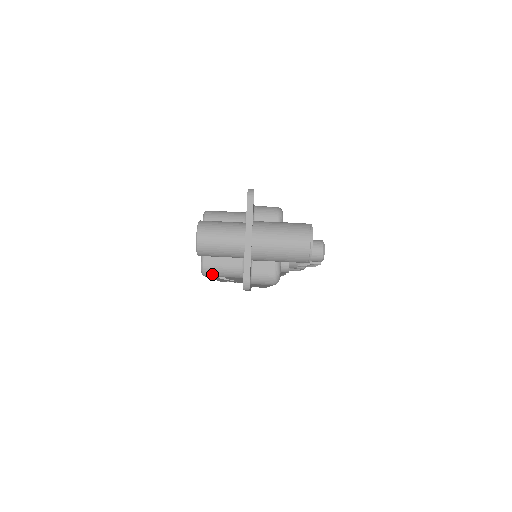
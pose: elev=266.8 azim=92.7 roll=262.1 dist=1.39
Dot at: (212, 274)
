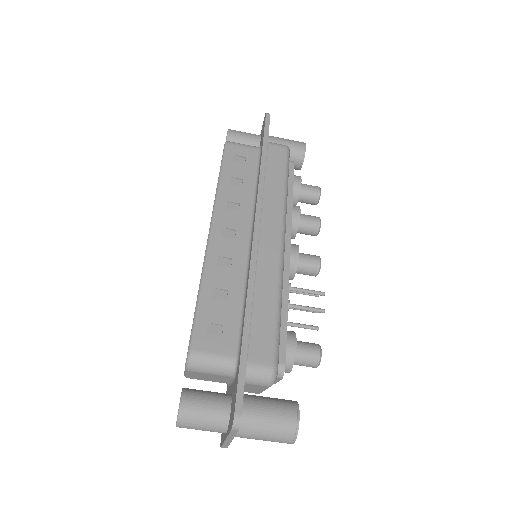
Dot at: occluded
